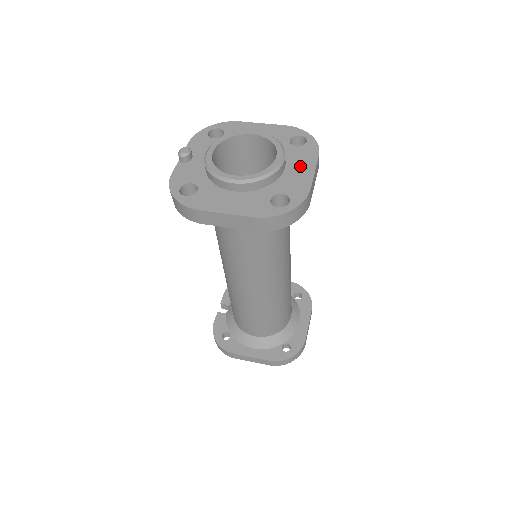
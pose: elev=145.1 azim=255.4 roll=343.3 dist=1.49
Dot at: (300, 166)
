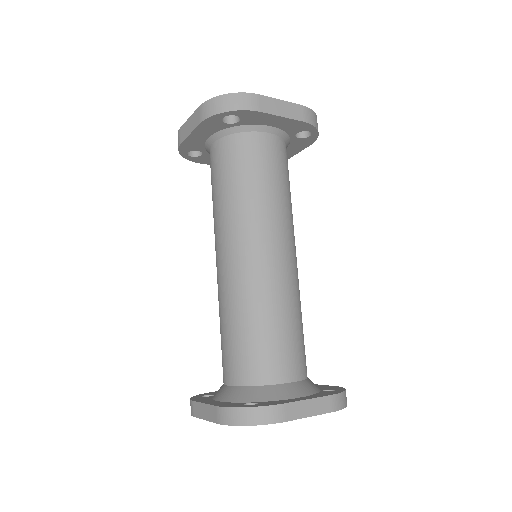
Dot at: occluded
